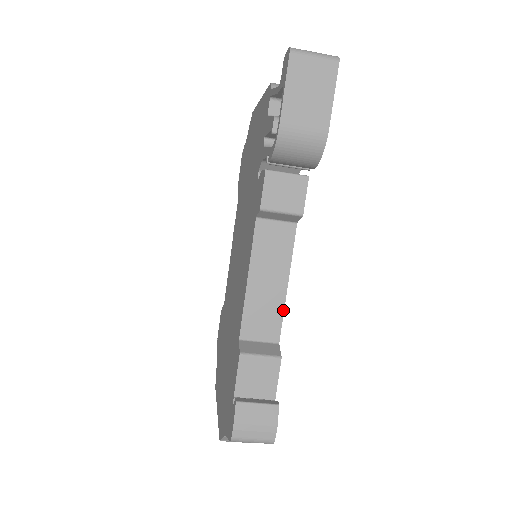
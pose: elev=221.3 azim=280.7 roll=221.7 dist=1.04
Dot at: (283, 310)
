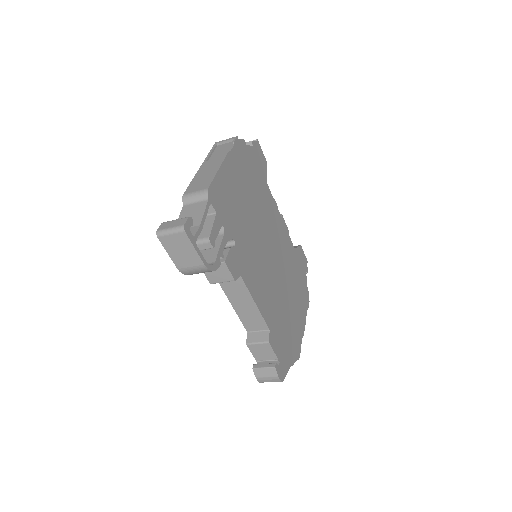
Dot at: (261, 316)
